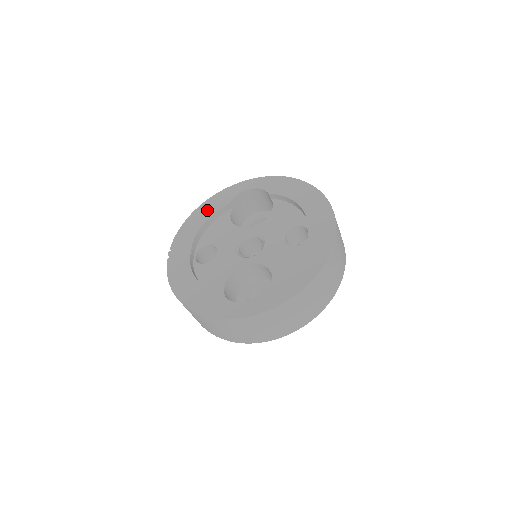
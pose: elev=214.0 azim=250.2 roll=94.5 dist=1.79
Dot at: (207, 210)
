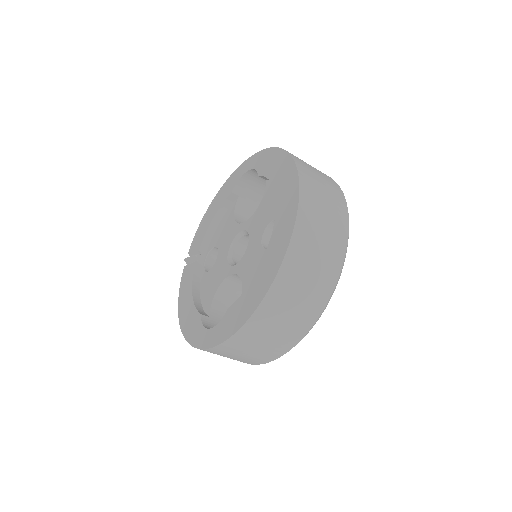
Dot at: (216, 204)
